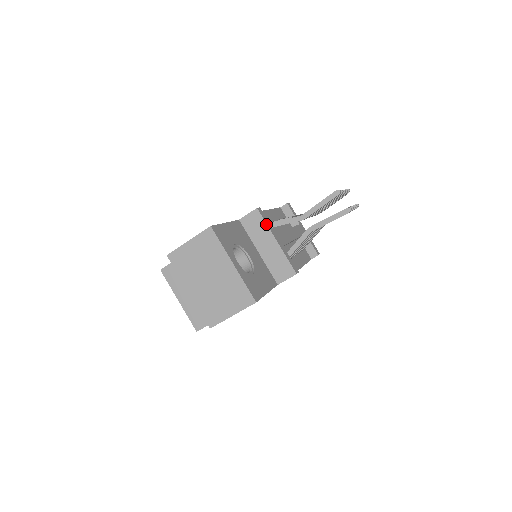
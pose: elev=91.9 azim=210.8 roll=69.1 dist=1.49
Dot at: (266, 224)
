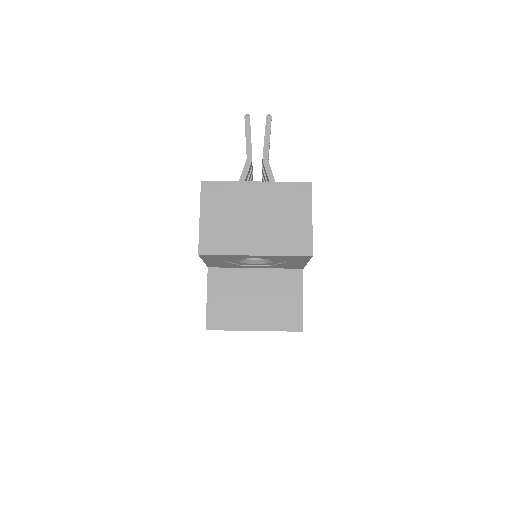
Dot at: occluded
